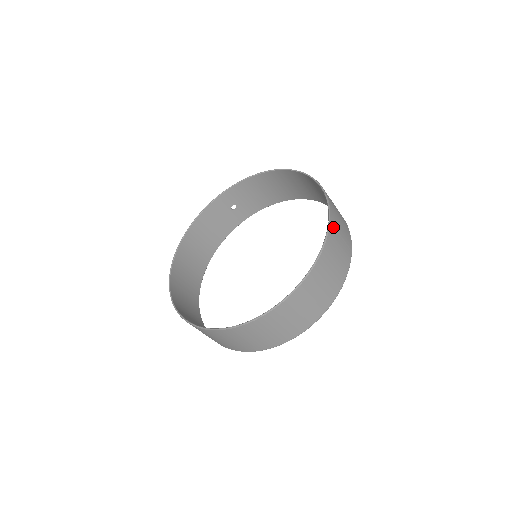
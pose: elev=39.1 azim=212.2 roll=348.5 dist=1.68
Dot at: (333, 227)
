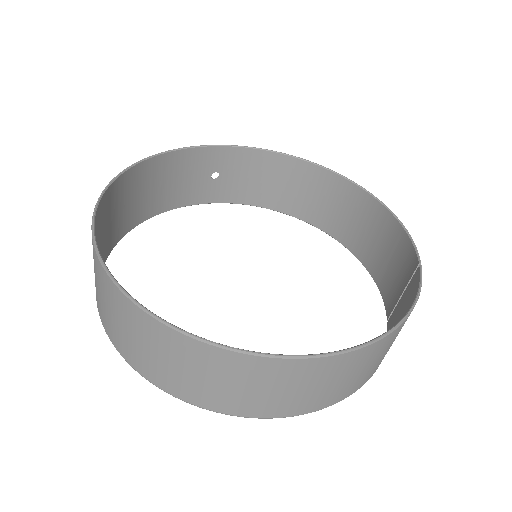
Dot at: (416, 275)
